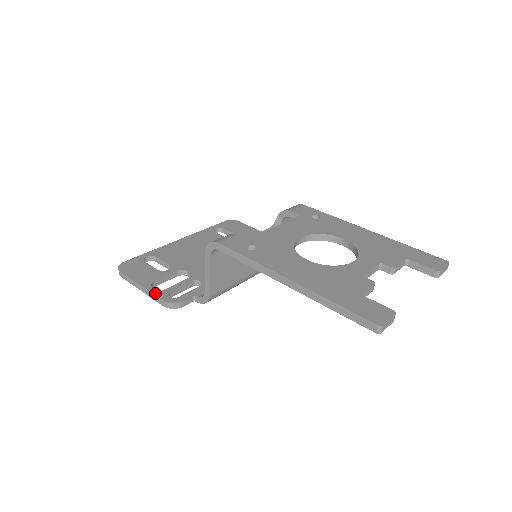
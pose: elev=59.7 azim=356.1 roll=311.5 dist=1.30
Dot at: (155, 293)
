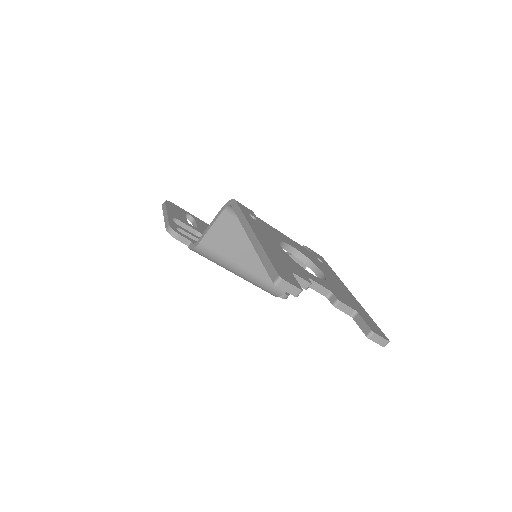
Dot at: (170, 219)
